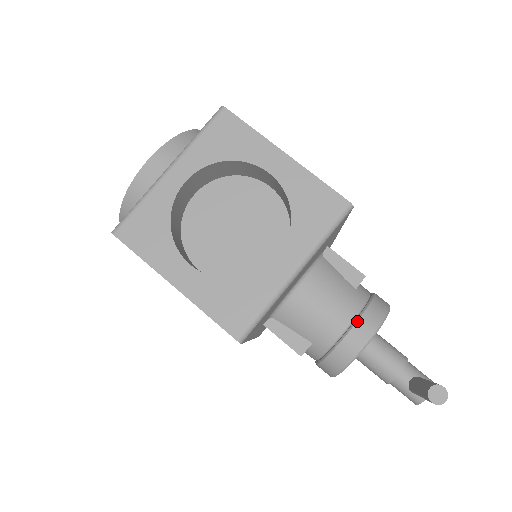
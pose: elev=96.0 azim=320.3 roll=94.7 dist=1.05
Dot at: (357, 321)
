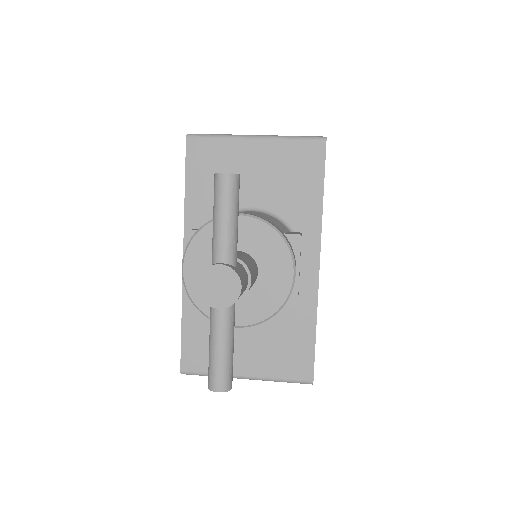
Dot at: occluded
